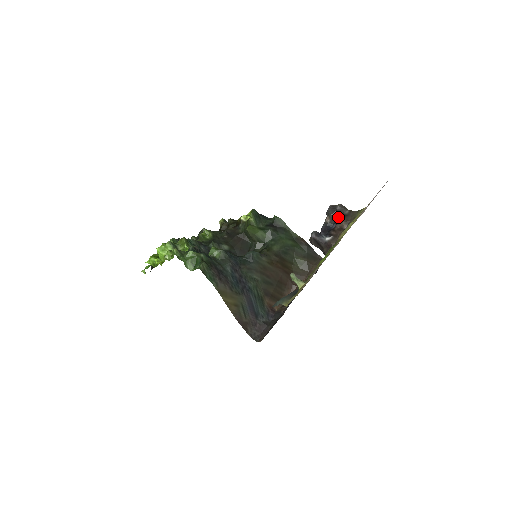
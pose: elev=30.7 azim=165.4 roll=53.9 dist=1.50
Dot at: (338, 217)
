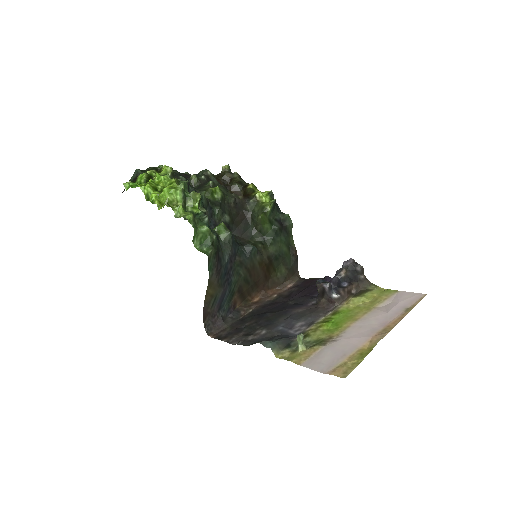
Dot at: (352, 276)
